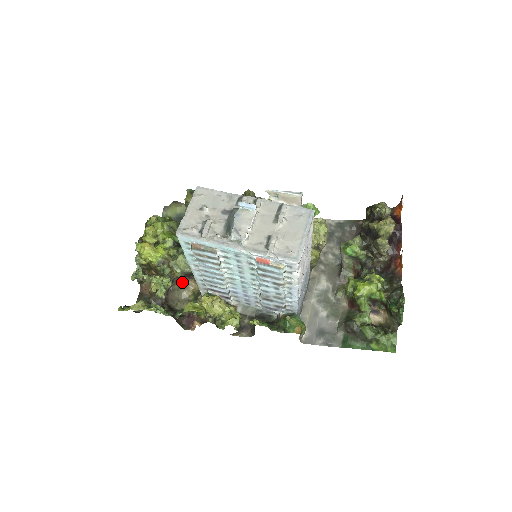
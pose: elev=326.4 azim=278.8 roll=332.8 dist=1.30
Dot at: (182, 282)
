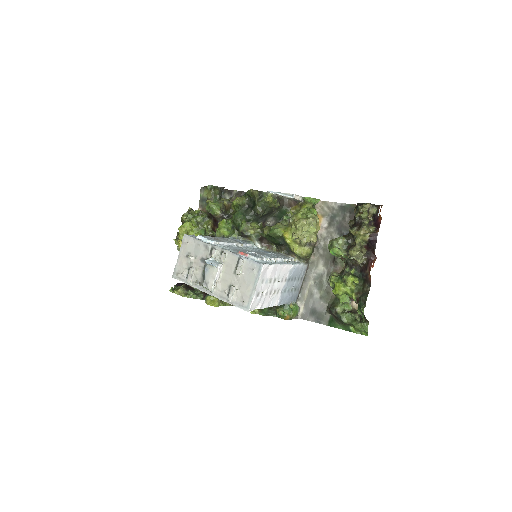
Dot at: occluded
